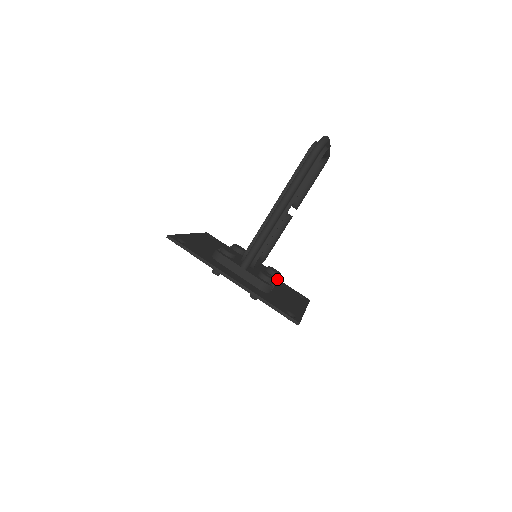
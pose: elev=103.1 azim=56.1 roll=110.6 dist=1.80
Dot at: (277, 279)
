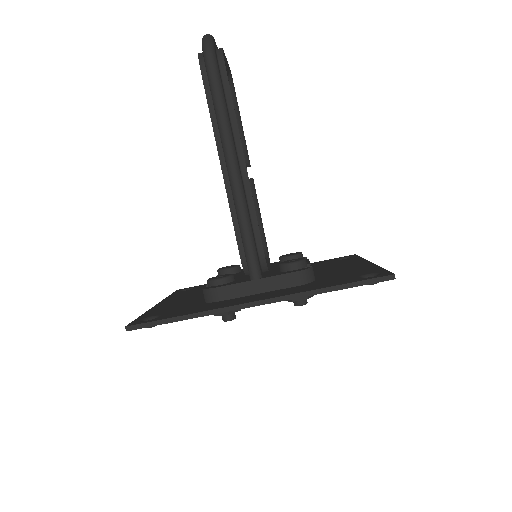
Dot at: occluded
